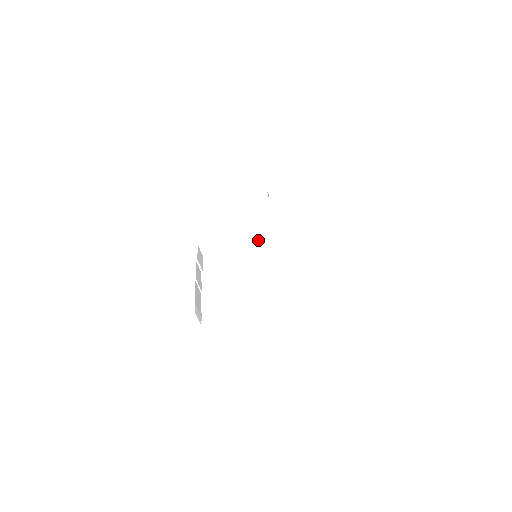
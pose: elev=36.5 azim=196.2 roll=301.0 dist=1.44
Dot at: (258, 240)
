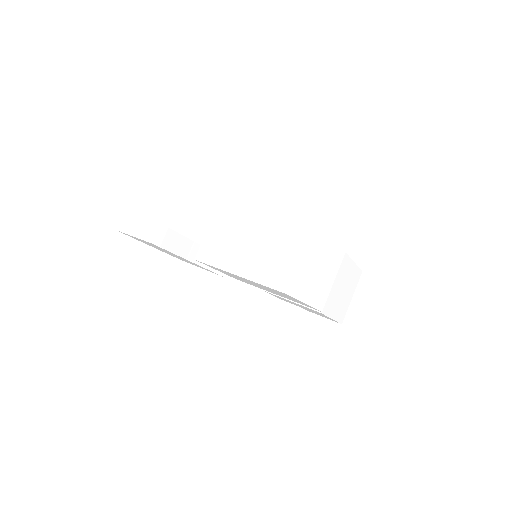
Dot at: occluded
